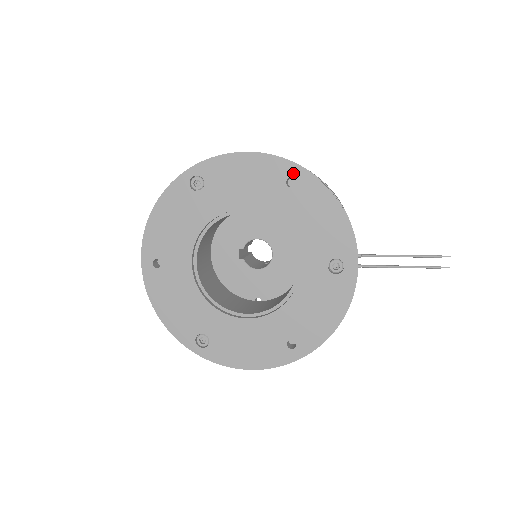
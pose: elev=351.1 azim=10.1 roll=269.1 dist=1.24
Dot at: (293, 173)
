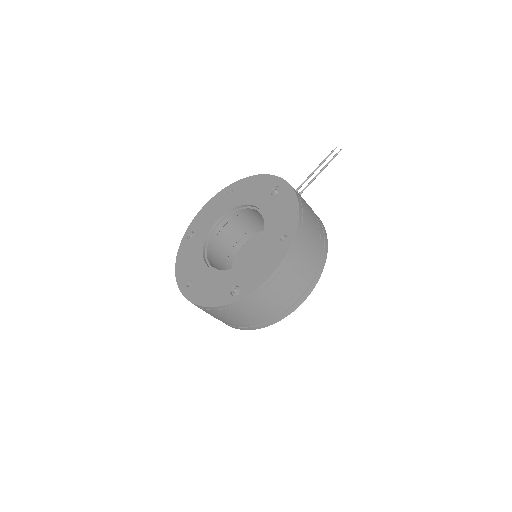
Dot at: (229, 189)
